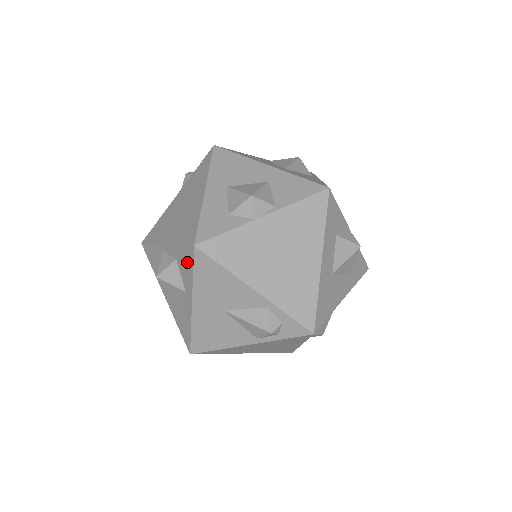
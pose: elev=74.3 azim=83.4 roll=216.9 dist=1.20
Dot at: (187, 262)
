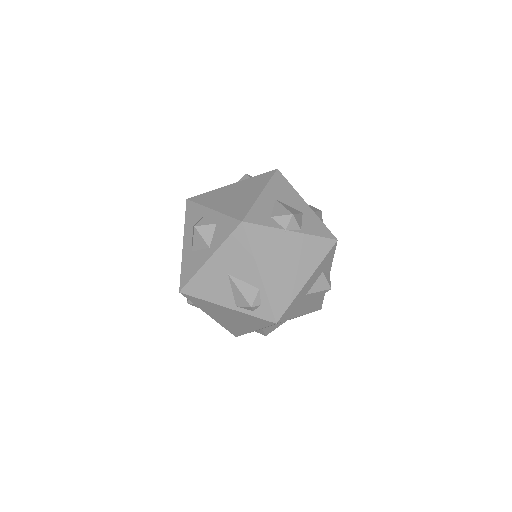
Dot at: (227, 229)
